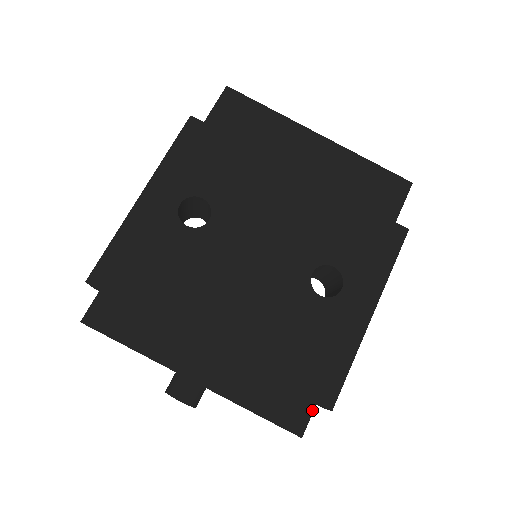
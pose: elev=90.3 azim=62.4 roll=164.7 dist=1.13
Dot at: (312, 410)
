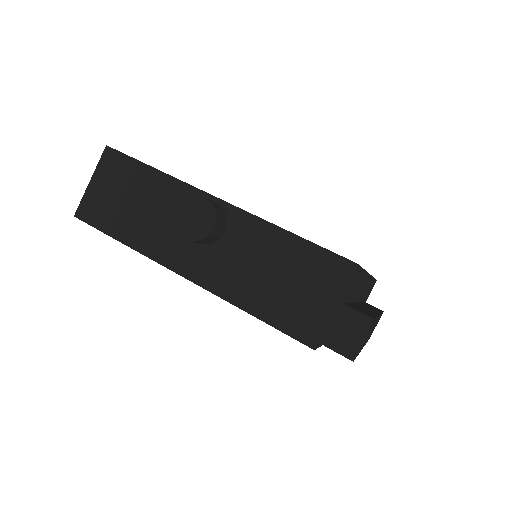
Dot at: occluded
